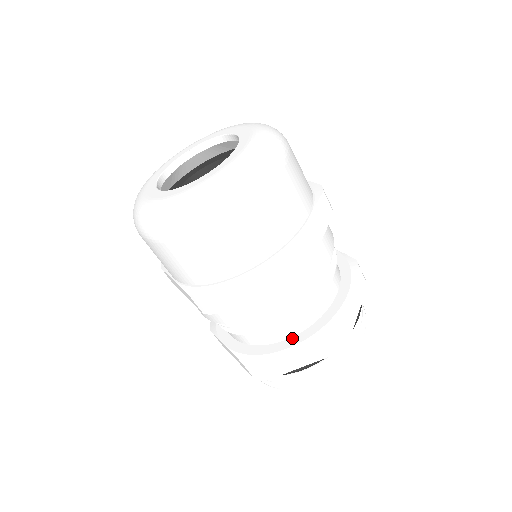
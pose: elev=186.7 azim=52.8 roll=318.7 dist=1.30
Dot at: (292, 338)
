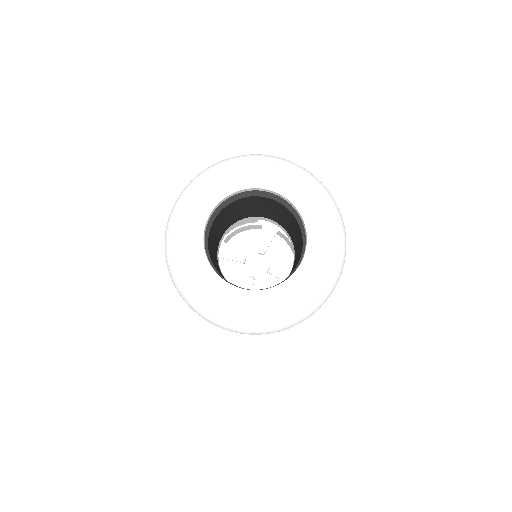
Dot at: occluded
